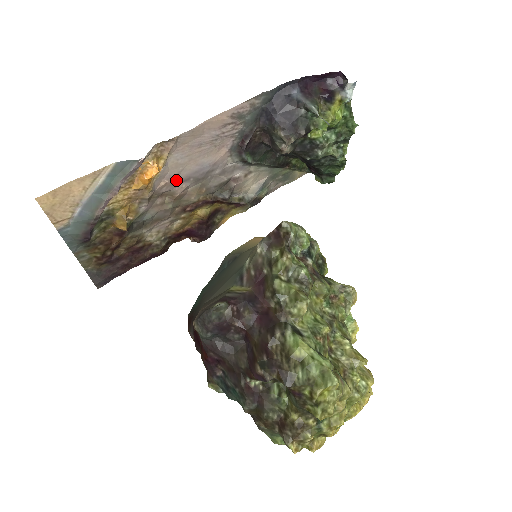
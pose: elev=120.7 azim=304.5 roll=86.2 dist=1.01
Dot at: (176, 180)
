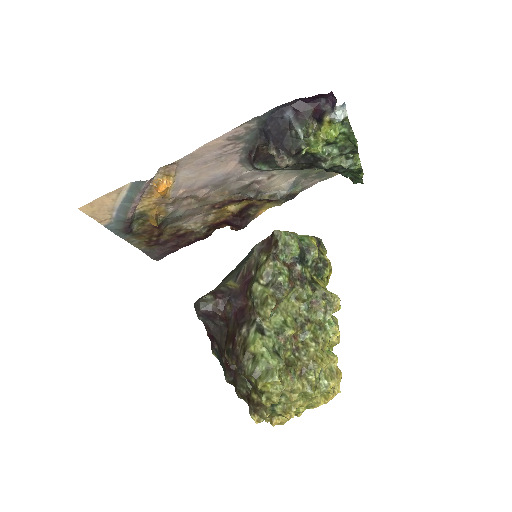
Dot at: (194, 188)
